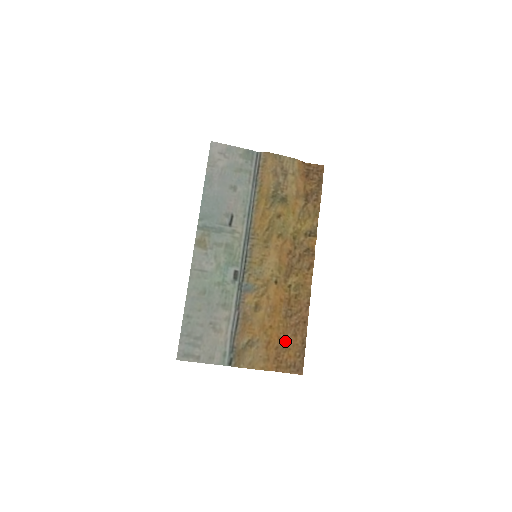
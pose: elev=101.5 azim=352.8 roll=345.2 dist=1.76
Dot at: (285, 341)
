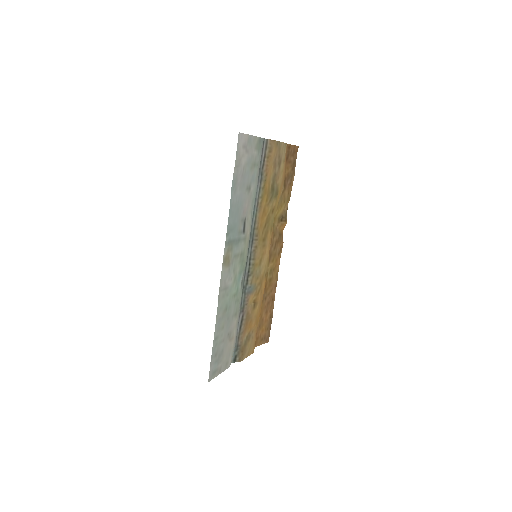
Dot at: (261, 321)
